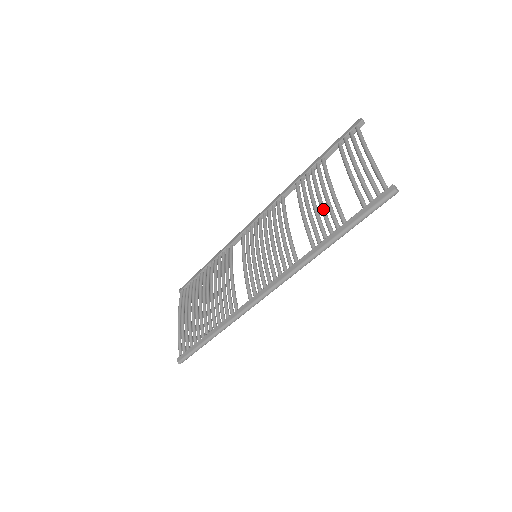
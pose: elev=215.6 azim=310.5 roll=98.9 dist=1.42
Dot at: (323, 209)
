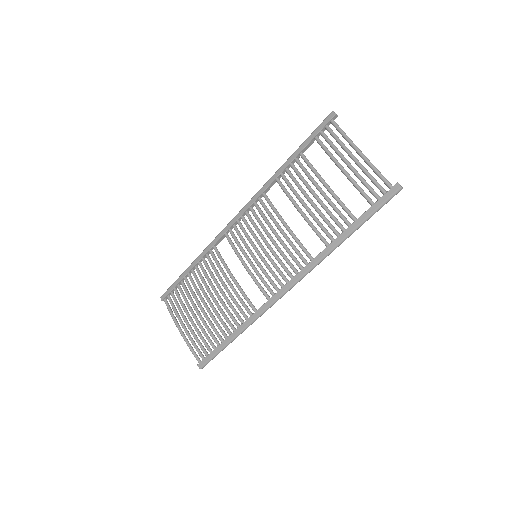
Dot at: (326, 207)
